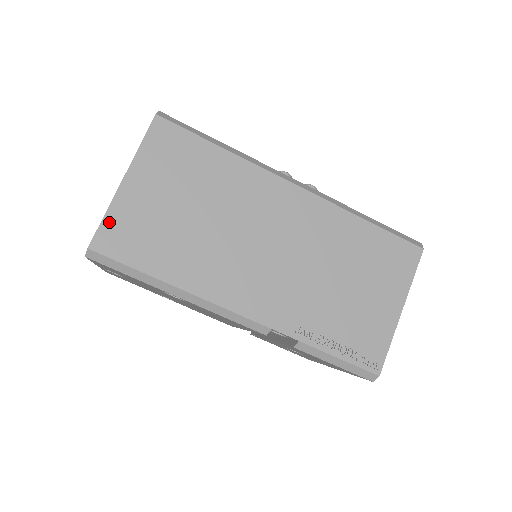
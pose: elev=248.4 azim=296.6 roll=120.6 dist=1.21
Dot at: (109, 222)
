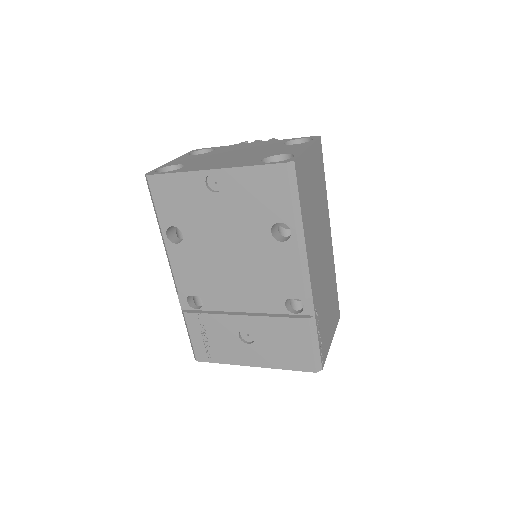
Dot at: (301, 160)
